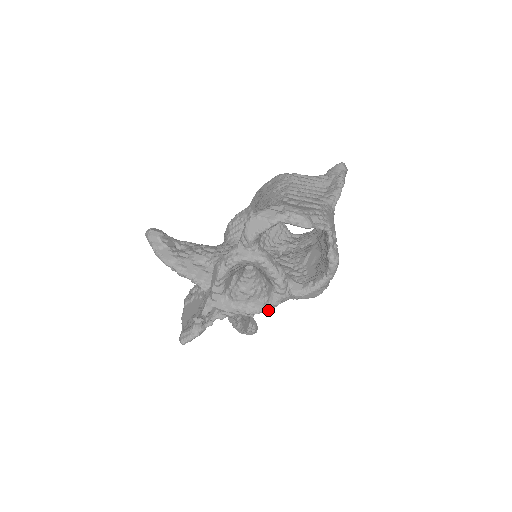
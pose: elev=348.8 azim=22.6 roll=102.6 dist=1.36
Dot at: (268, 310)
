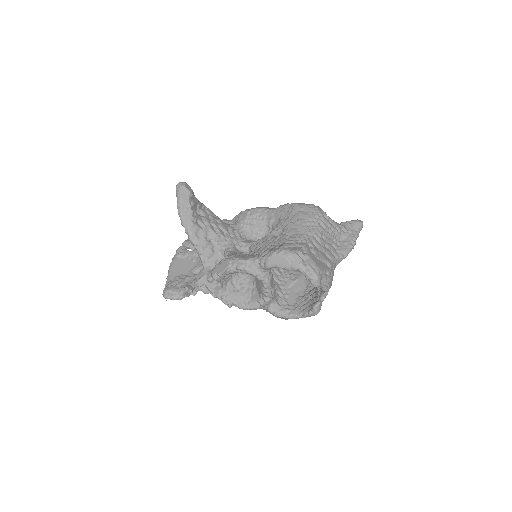
Dot at: (244, 309)
